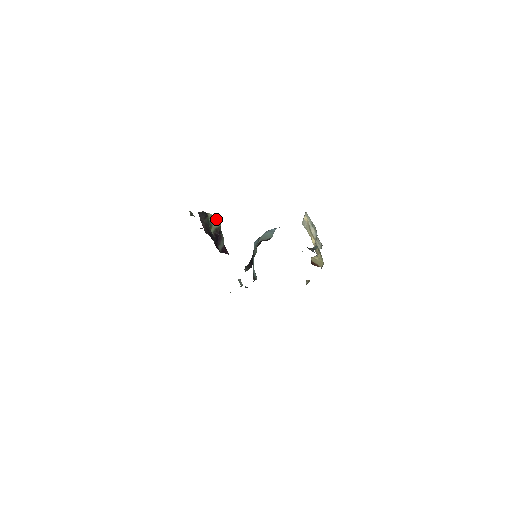
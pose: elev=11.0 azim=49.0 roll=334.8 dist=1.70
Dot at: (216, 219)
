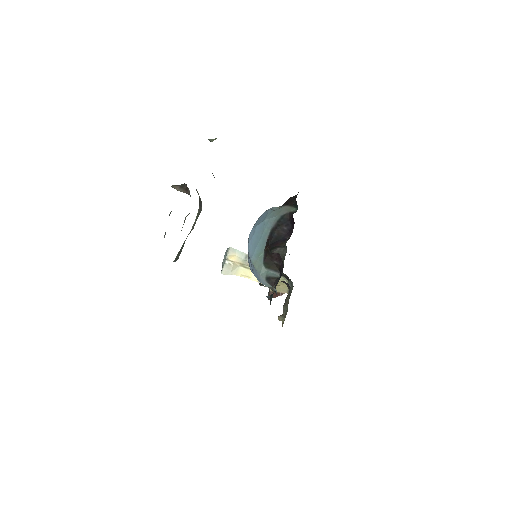
Dot at: occluded
